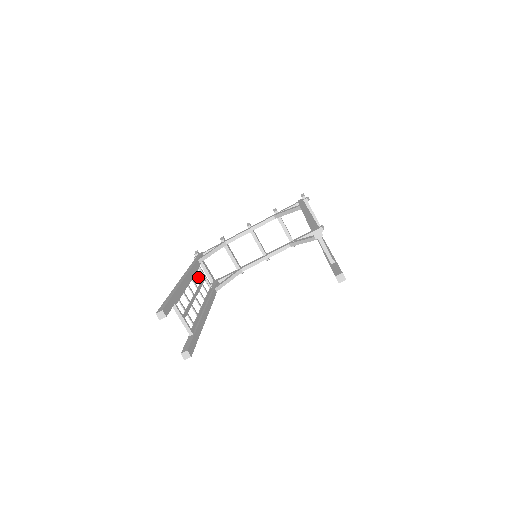
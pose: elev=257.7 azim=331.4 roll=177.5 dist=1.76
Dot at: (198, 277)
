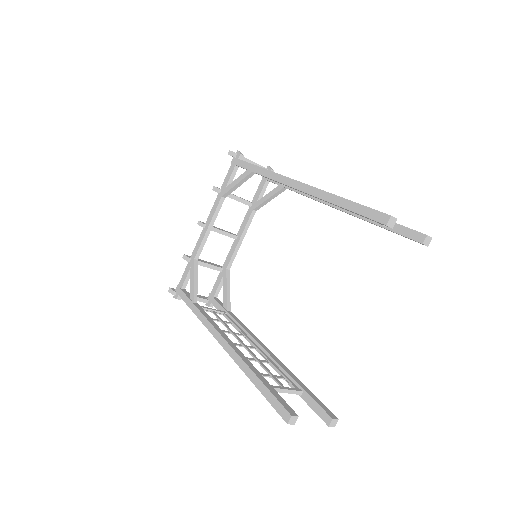
Dot at: (213, 319)
